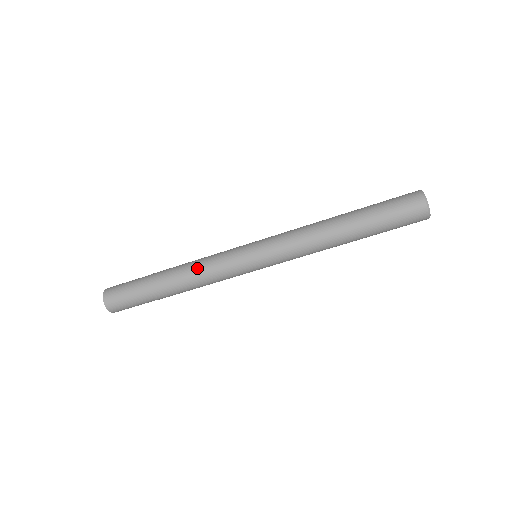
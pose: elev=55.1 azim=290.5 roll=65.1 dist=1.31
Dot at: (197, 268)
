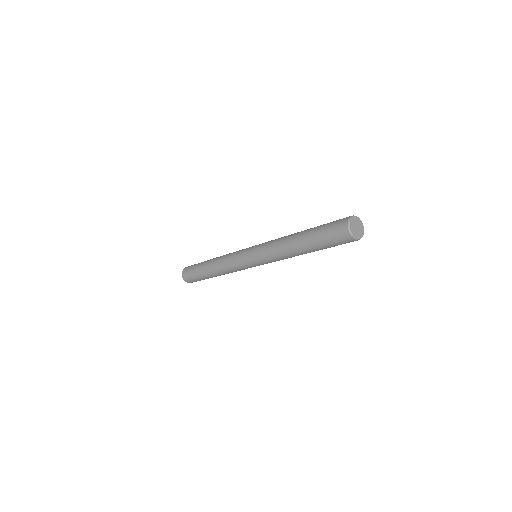
Dot at: (227, 272)
